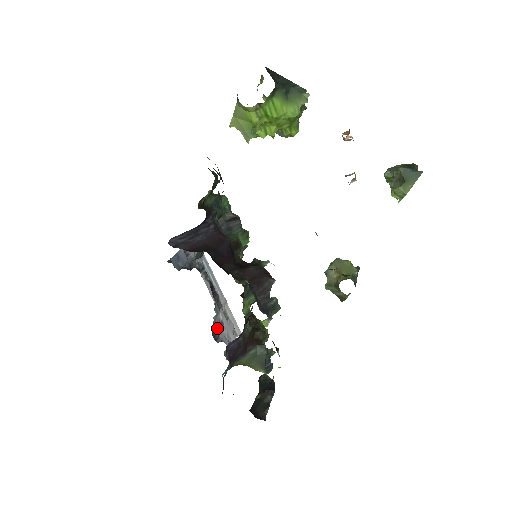
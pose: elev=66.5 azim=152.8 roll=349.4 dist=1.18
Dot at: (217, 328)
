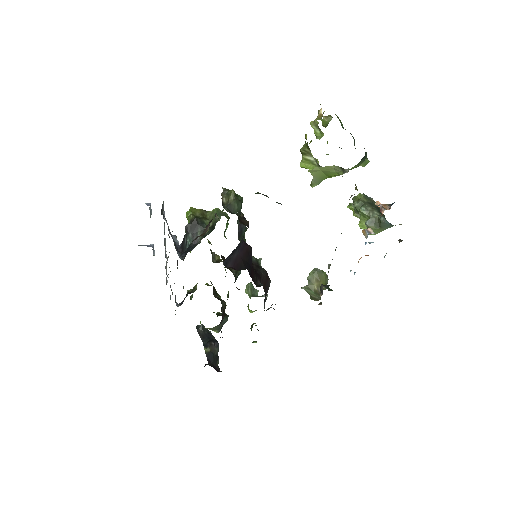
Dot at: occluded
